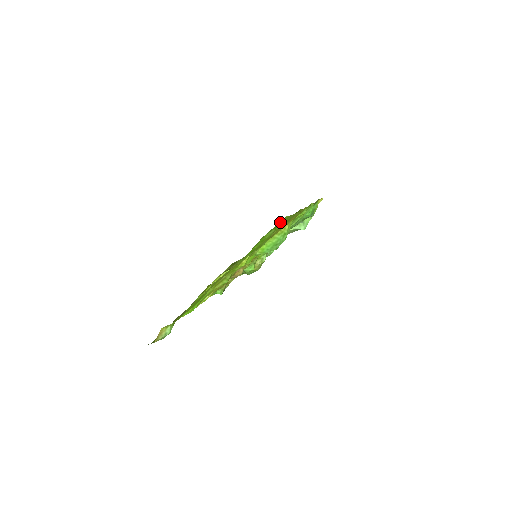
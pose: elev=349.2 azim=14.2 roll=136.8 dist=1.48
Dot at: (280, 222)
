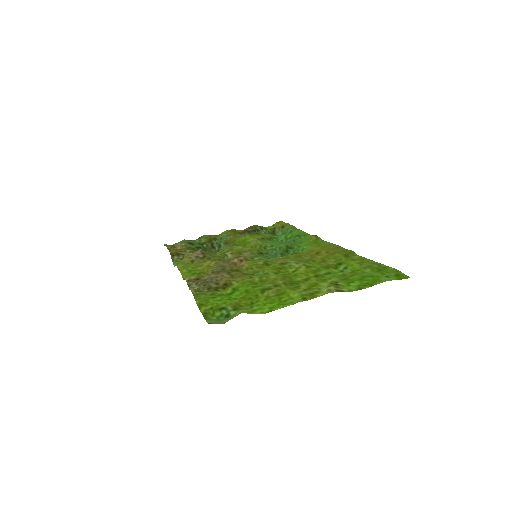
Dot at: (398, 273)
